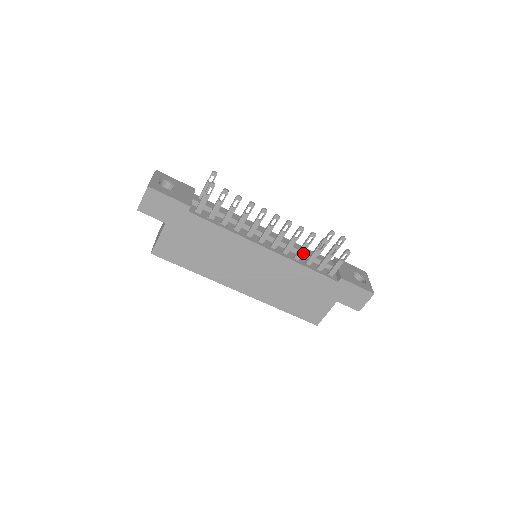
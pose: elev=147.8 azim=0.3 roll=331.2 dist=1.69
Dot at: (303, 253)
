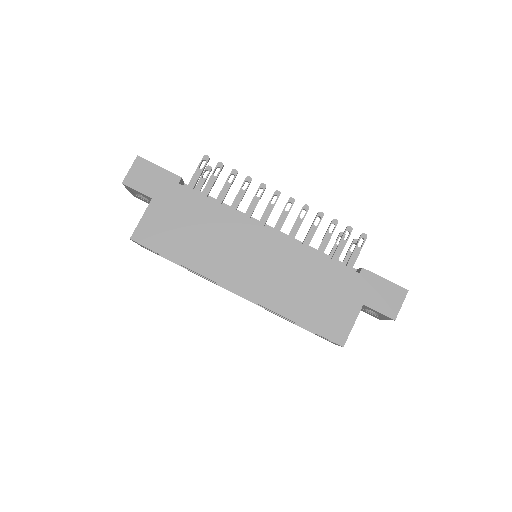
Dot at: (311, 238)
